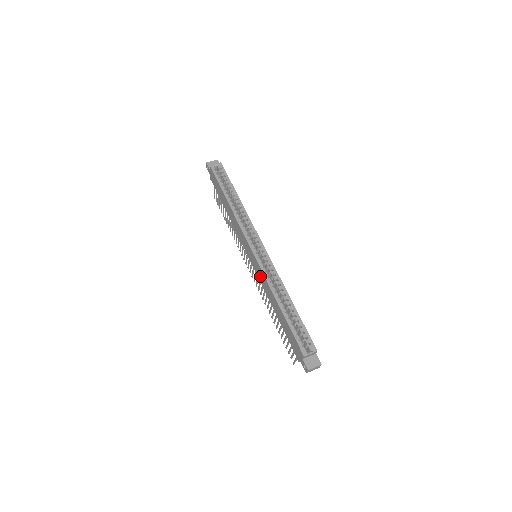
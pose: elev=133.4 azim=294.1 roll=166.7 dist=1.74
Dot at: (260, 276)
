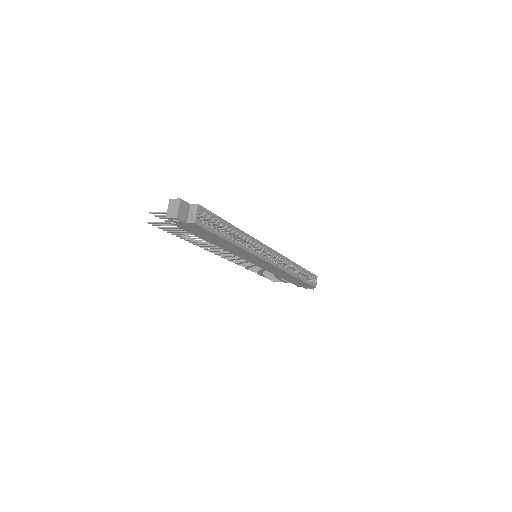
Dot at: (272, 270)
